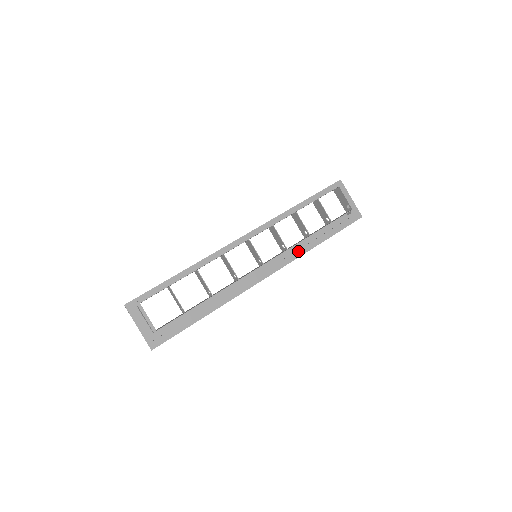
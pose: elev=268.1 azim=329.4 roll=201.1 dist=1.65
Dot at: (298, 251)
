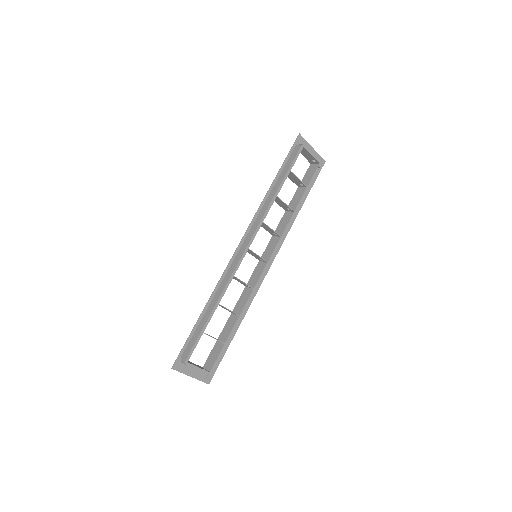
Dot at: occluded
